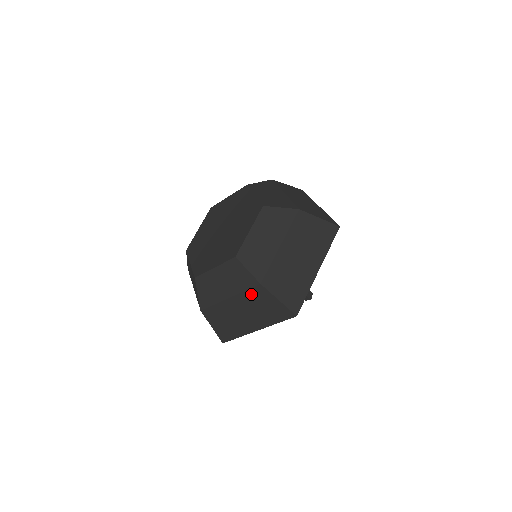
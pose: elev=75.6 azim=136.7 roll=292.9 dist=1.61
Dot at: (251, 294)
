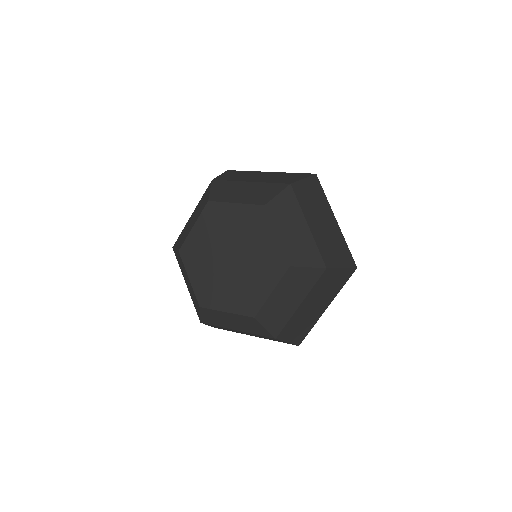
Dot at: (262, 336)
